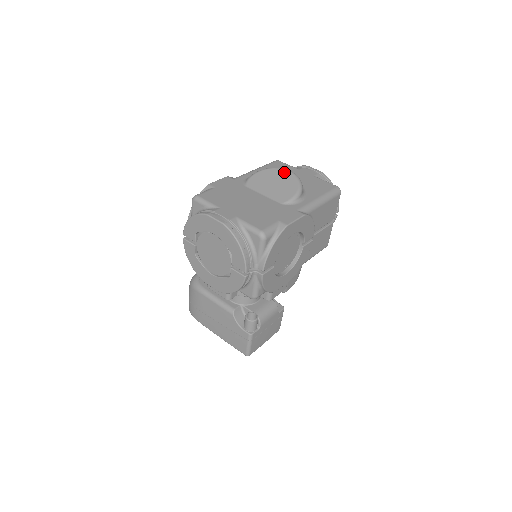
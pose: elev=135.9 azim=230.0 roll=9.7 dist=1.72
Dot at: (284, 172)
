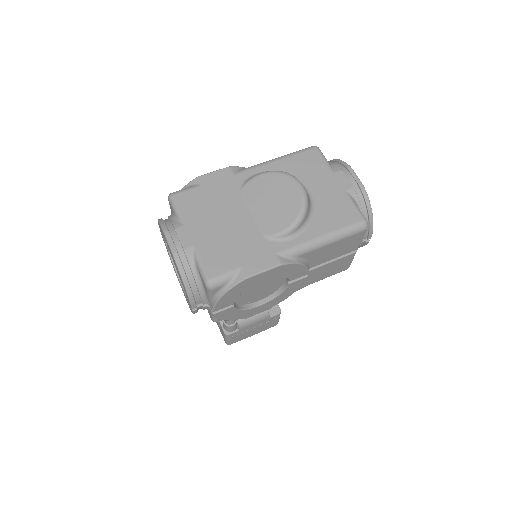
Dot at: (292, 186)
